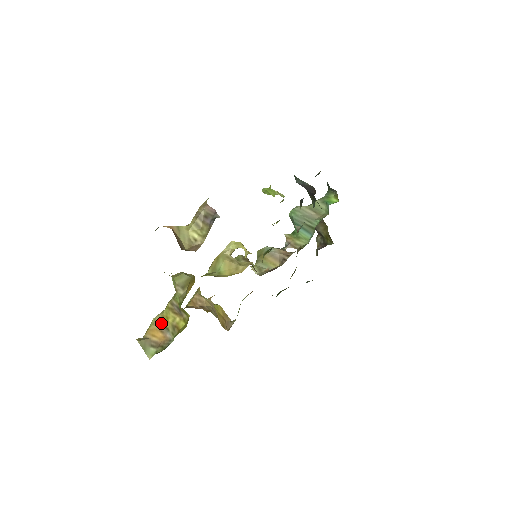
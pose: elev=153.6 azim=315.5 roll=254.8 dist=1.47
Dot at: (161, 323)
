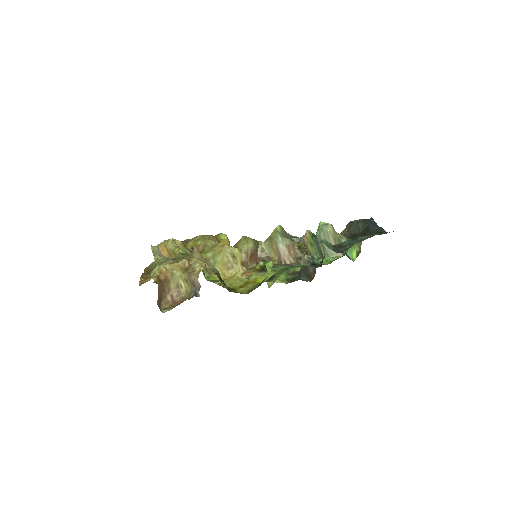
Dot at: (169, 252)
